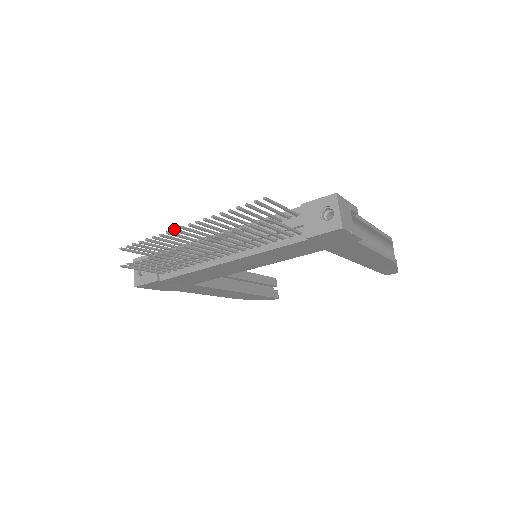
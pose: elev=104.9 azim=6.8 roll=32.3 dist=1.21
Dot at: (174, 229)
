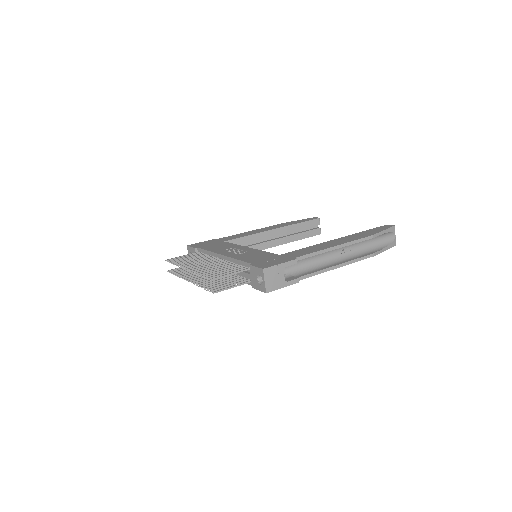
Dot at: occluded
